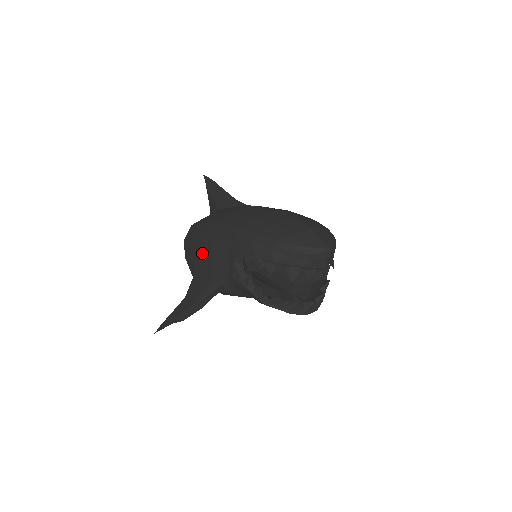
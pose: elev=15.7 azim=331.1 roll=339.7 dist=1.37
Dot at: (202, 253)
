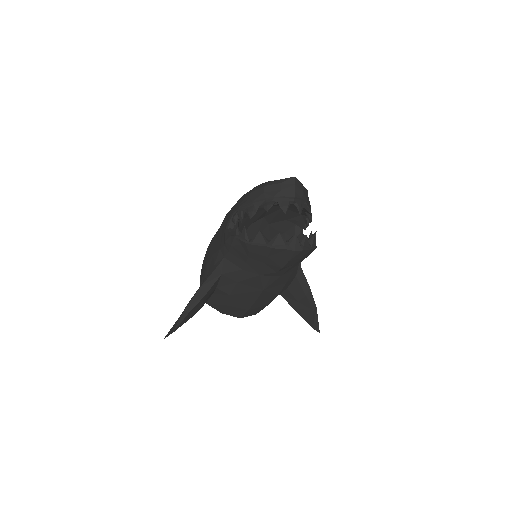
Dot at: (207, 256)
